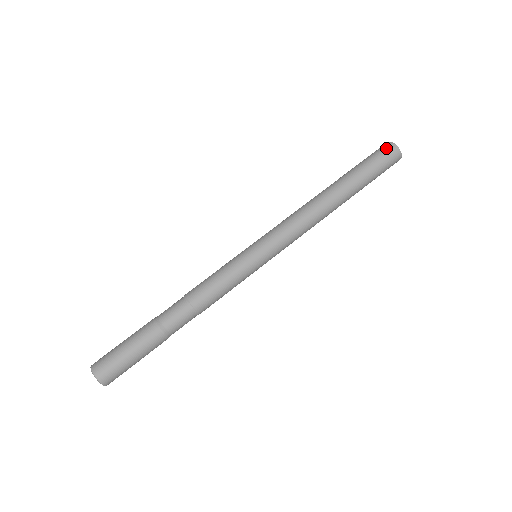
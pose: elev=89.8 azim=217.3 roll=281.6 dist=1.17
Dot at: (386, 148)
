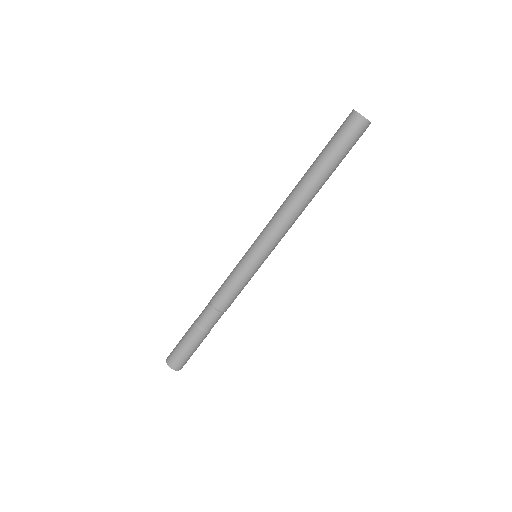
Dot at: (349, 120)
